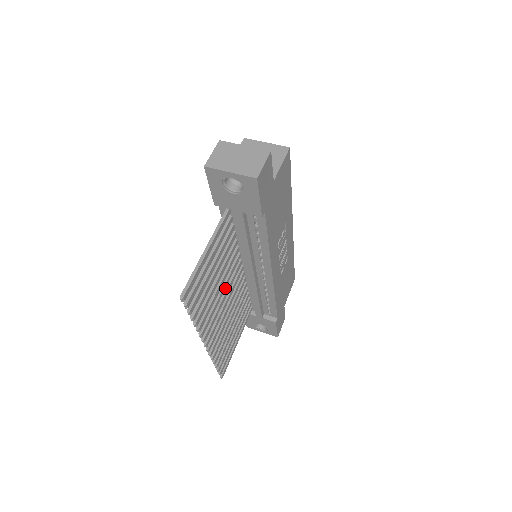
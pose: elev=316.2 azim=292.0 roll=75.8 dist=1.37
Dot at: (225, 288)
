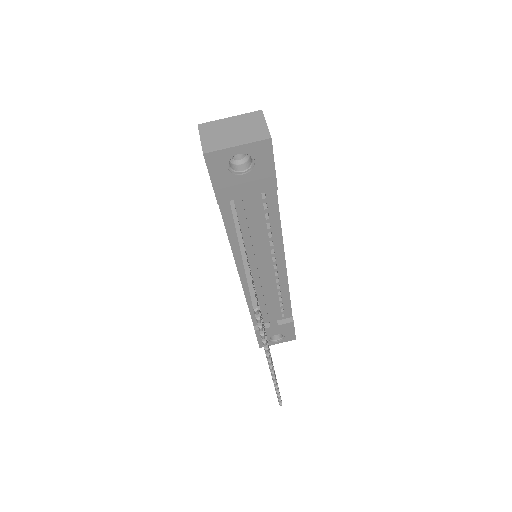
Dot at: occluded
